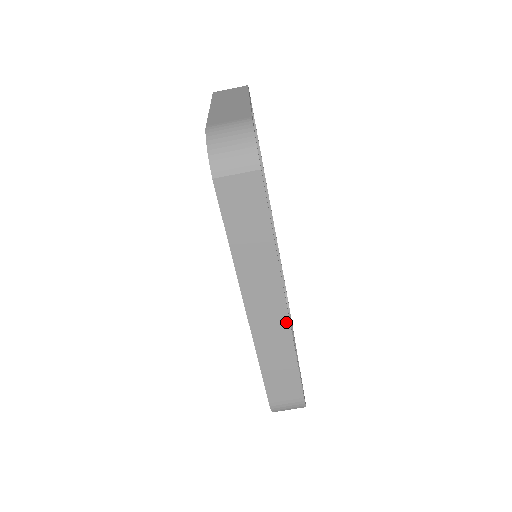
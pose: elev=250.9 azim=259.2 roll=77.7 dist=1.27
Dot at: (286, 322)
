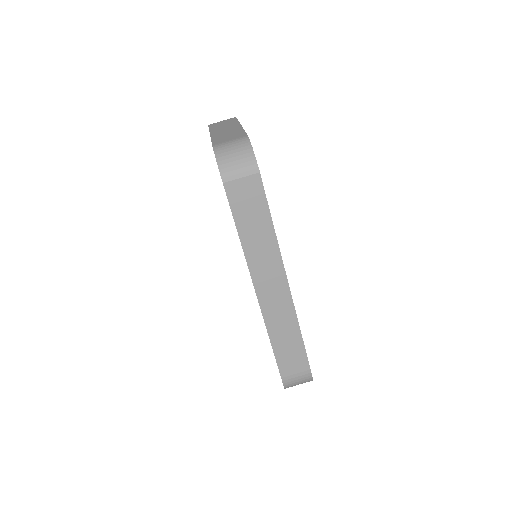
Dot at: (289, 300)
